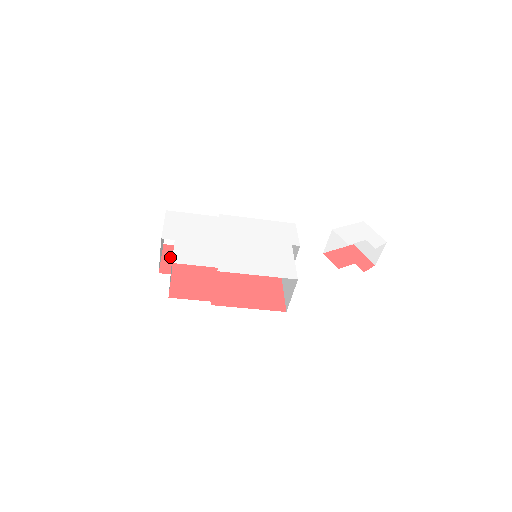
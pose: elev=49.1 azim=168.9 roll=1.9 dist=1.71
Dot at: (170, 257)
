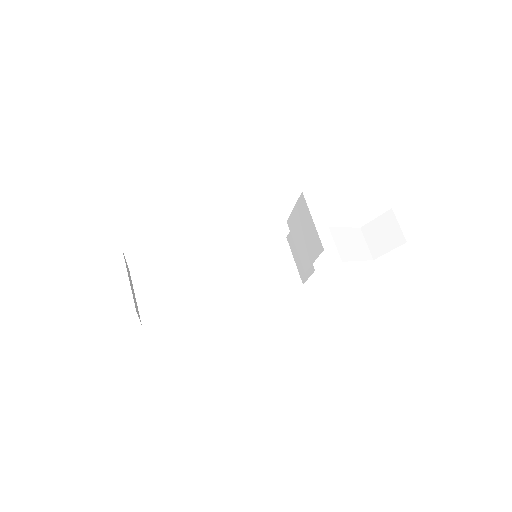
Dot at: occluded
